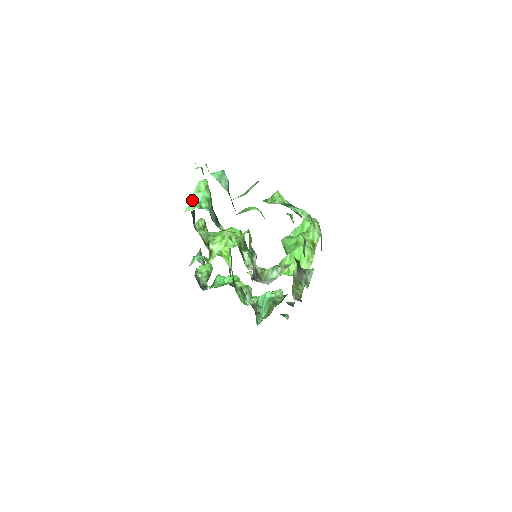
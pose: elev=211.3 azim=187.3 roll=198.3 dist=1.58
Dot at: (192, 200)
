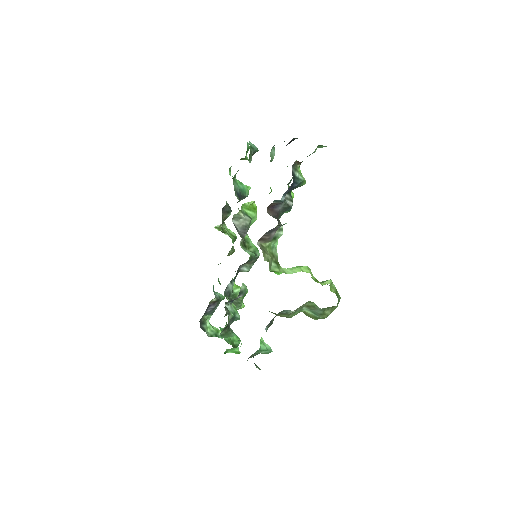
Dot at: (229, 169)
